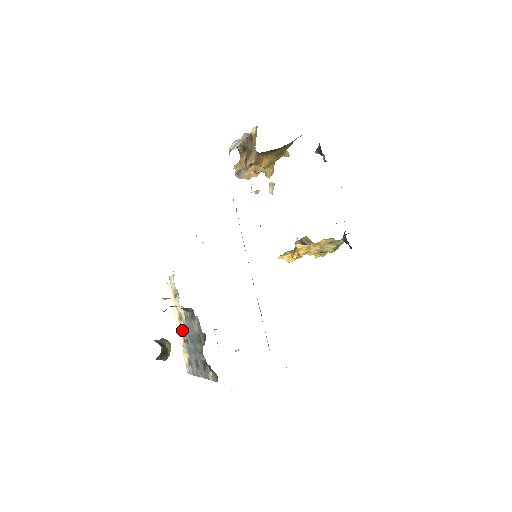
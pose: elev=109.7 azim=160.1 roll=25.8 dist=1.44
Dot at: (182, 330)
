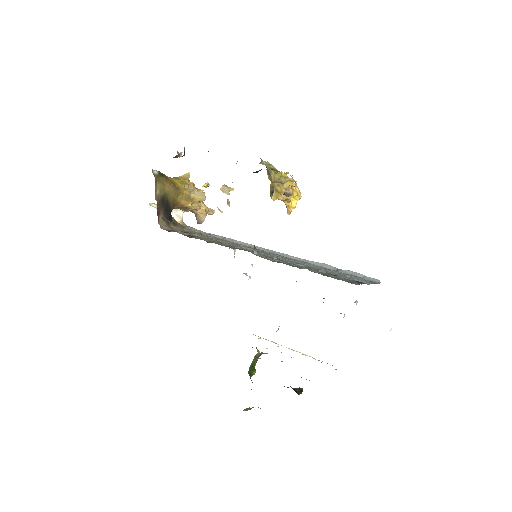
Dot at: occluded
